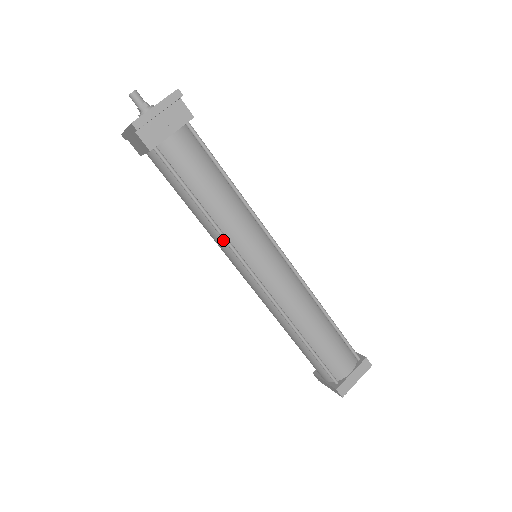
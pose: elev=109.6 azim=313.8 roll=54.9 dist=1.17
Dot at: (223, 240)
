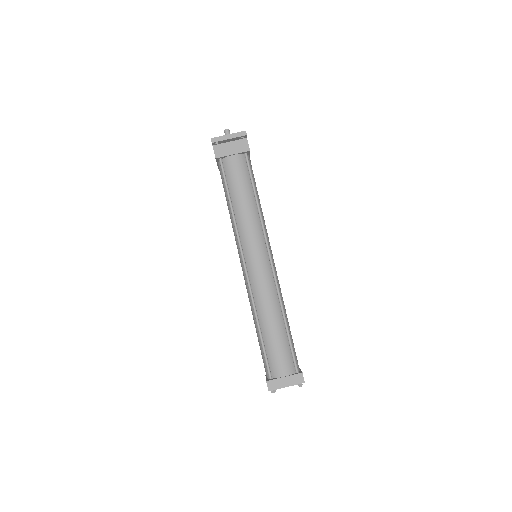
Dot at: (236, 231)
